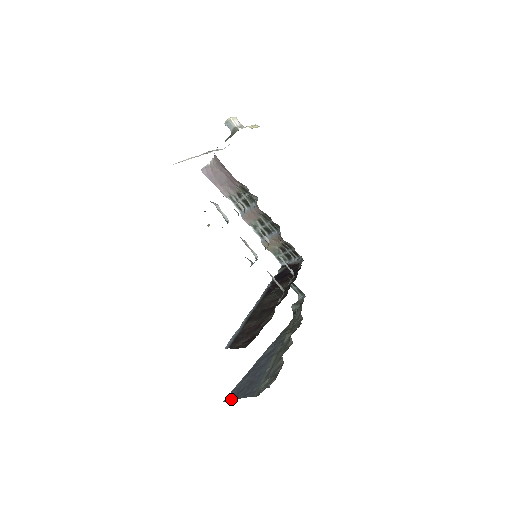
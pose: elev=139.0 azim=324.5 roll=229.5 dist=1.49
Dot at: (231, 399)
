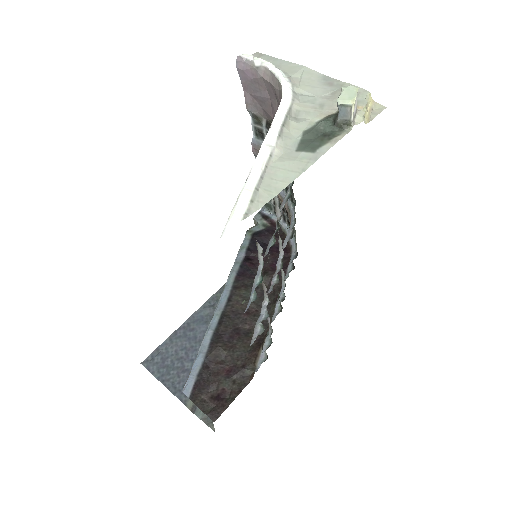
Dot at: (154, 373)
